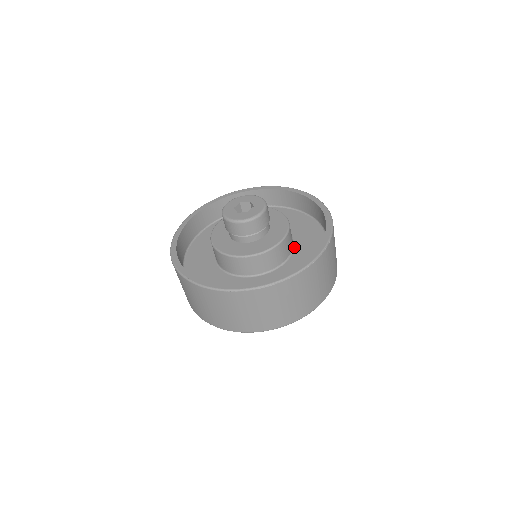
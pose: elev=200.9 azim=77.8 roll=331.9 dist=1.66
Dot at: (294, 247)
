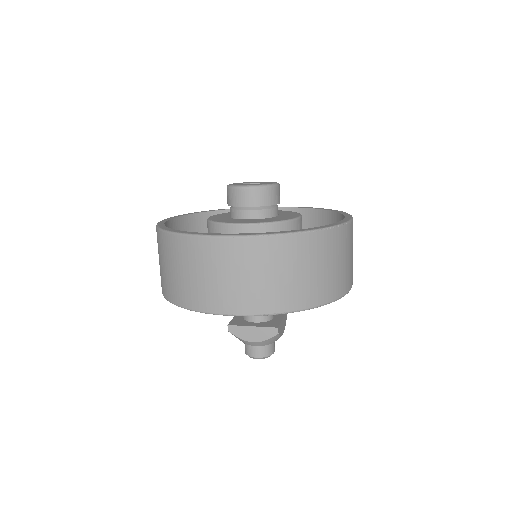
Dot at: occluded
